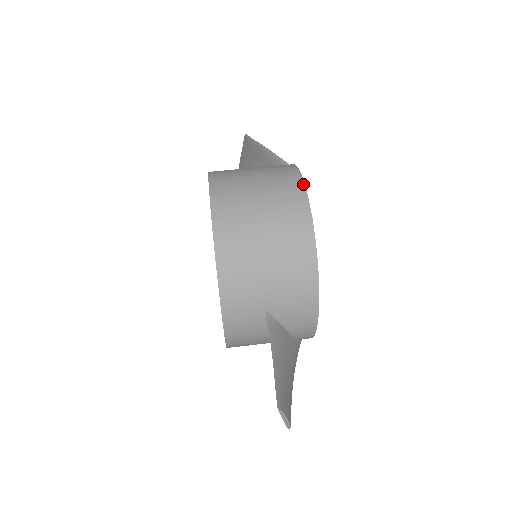
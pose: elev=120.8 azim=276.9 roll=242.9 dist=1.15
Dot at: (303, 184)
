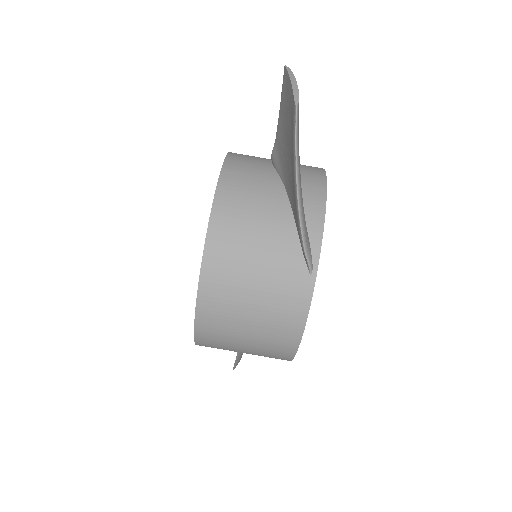
Dot at: (299, 342)
